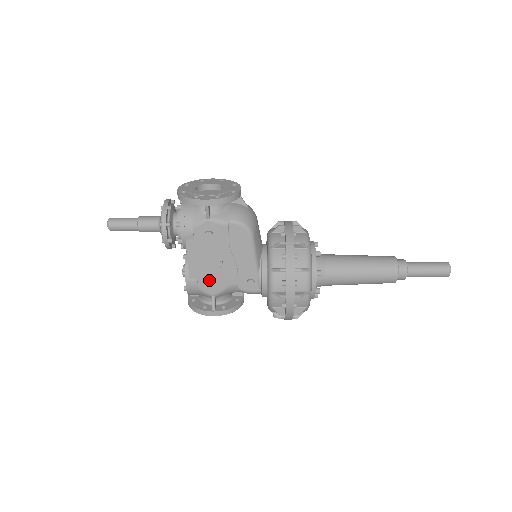
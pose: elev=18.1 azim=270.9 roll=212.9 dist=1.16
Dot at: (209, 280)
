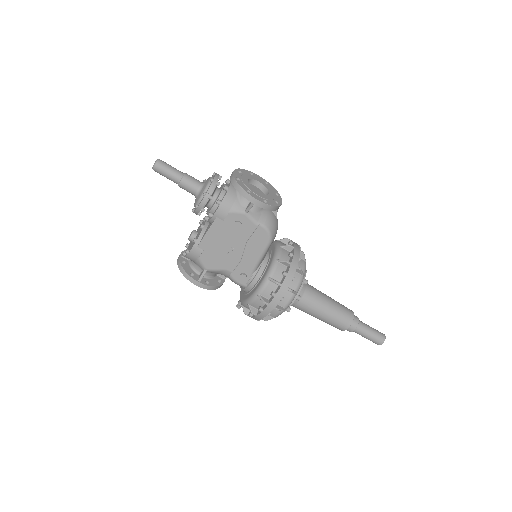
Dot at: (212, 257)
